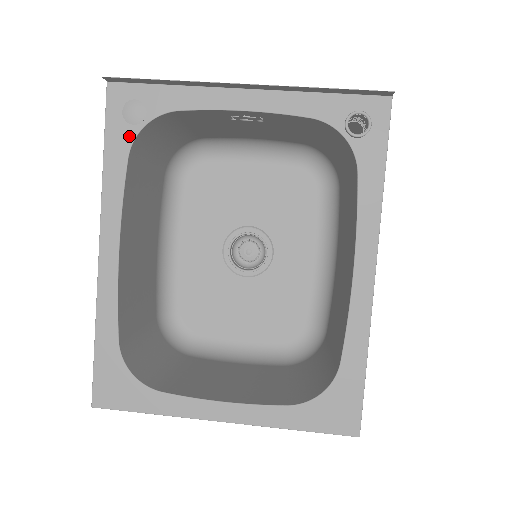
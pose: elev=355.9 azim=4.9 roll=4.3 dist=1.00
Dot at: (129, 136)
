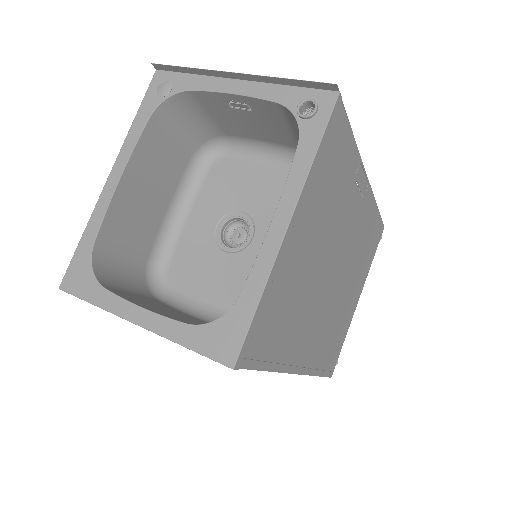
Dot at: (155, 104)
